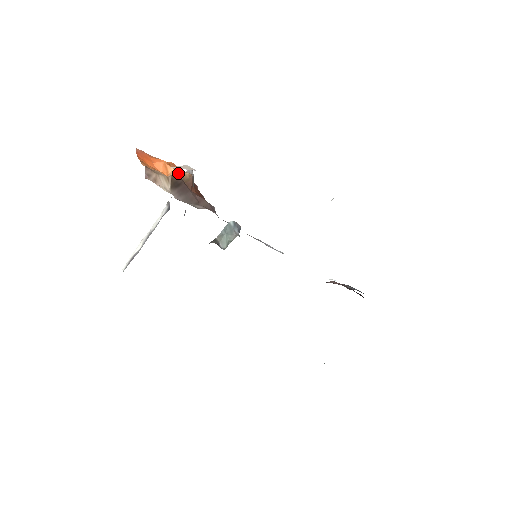
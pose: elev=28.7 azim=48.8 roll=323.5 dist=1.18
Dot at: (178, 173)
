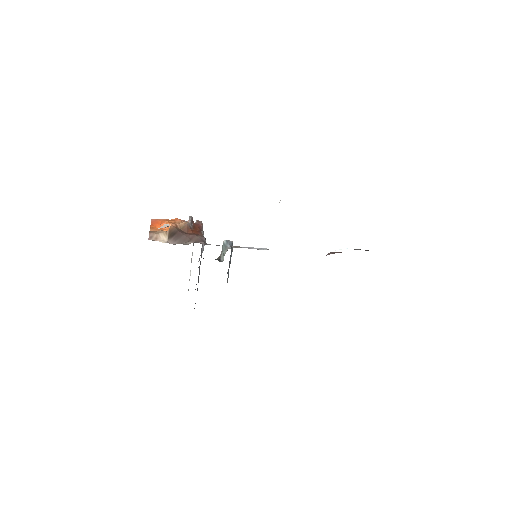
Dot at: (175, 226)
